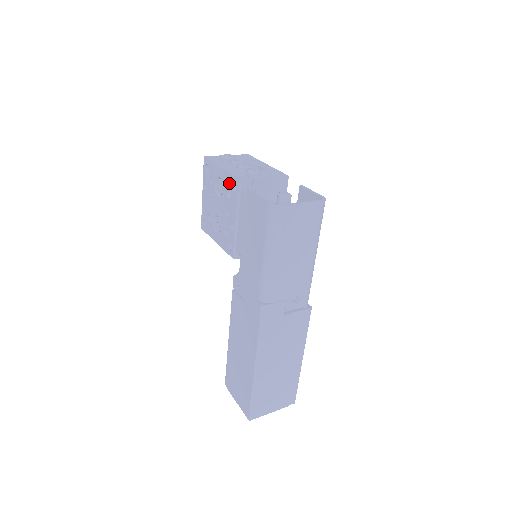
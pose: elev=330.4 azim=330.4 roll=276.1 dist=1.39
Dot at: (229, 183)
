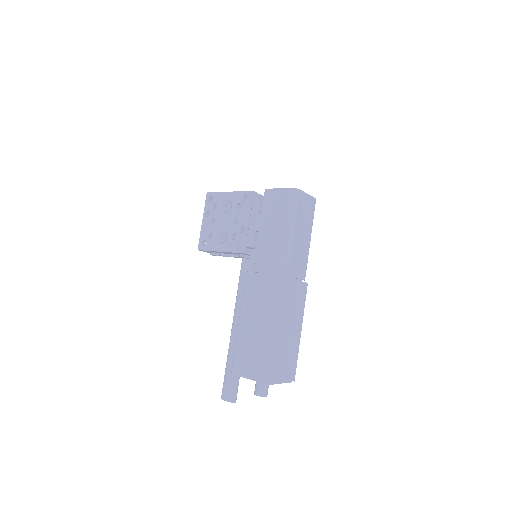
Dot at: (239, 198)
